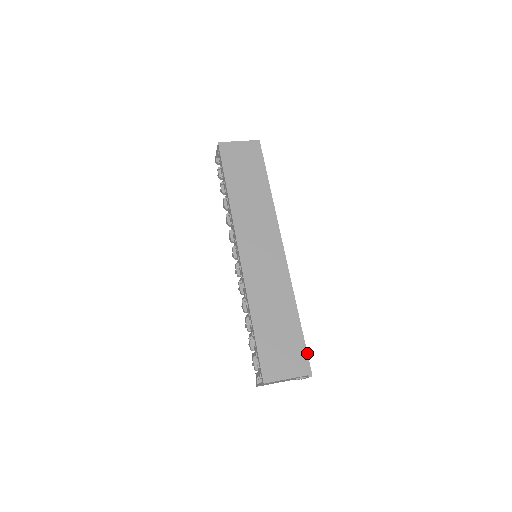
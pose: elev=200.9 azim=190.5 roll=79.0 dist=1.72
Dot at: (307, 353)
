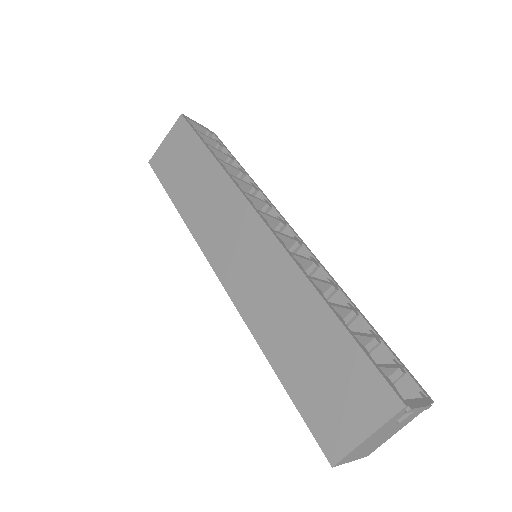
Dot at: (376, 369)
